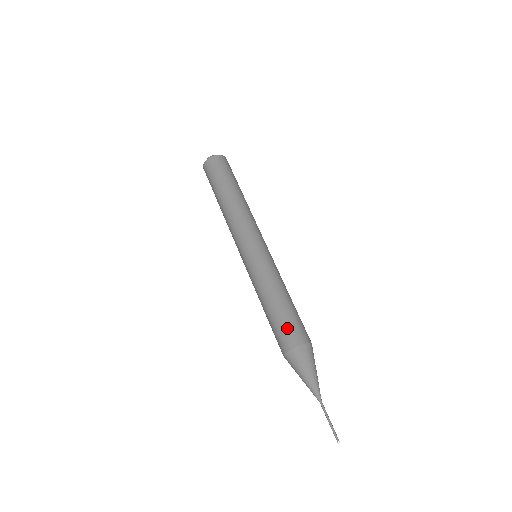
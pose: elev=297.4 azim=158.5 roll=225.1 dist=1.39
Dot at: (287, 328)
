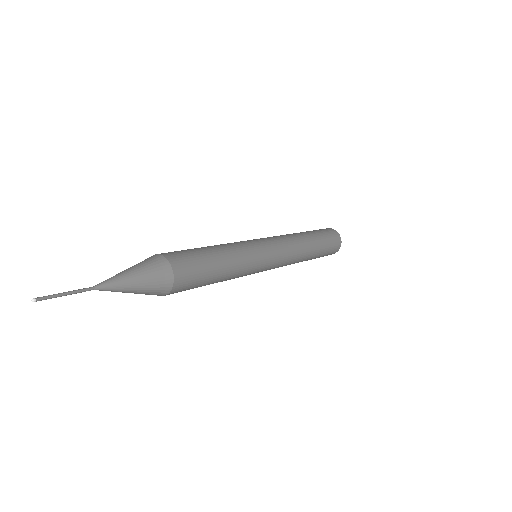
Dot at: (178, 251)
